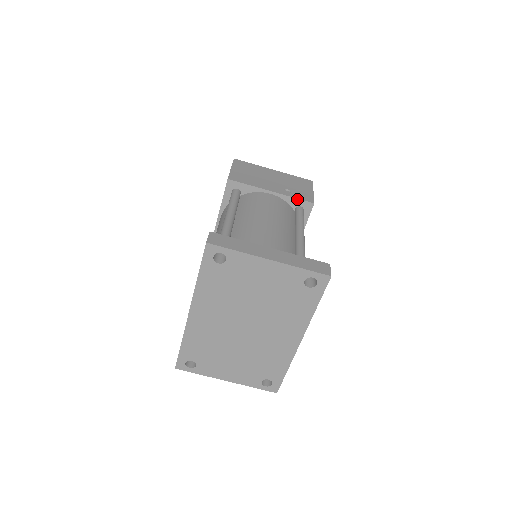
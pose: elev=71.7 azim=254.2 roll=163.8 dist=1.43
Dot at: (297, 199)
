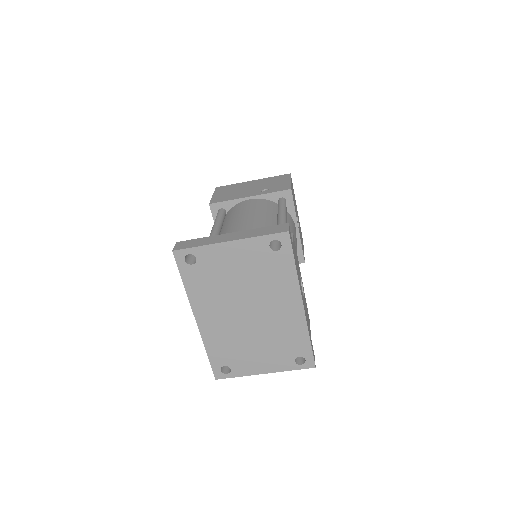
Dot at: (275, 193)
